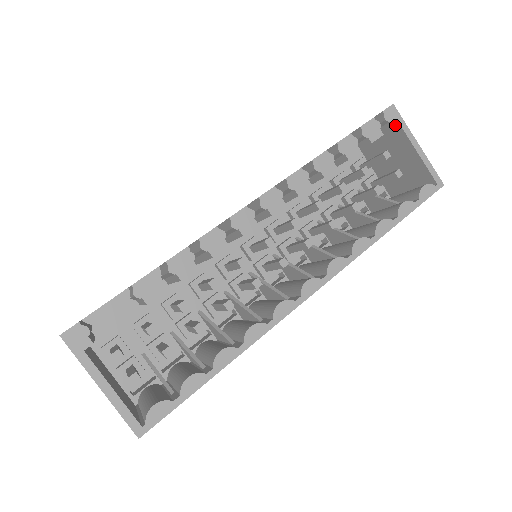
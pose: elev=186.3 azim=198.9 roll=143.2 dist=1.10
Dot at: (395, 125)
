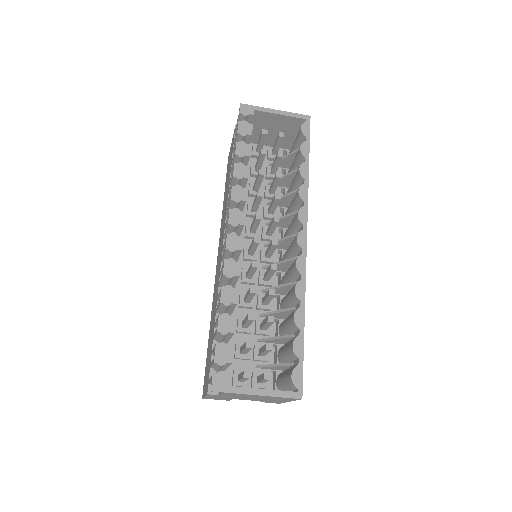
Dot at: (253, 113)
